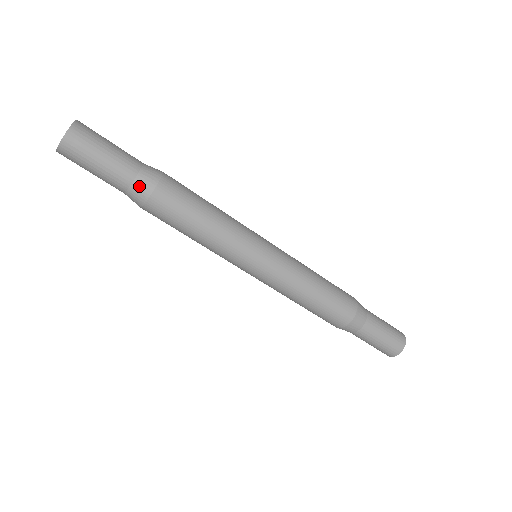
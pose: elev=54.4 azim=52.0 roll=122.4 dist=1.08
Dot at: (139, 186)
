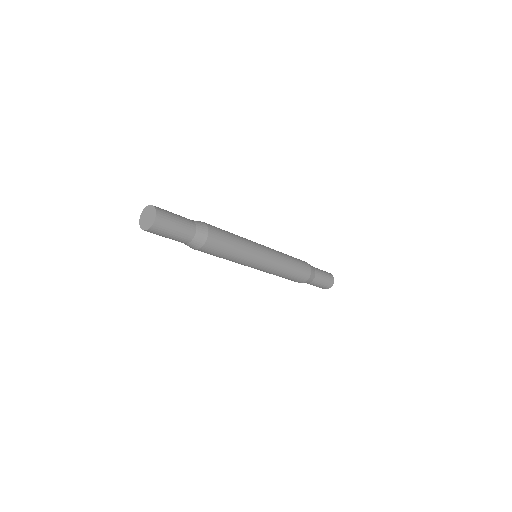
Dot at: (193, 244)
